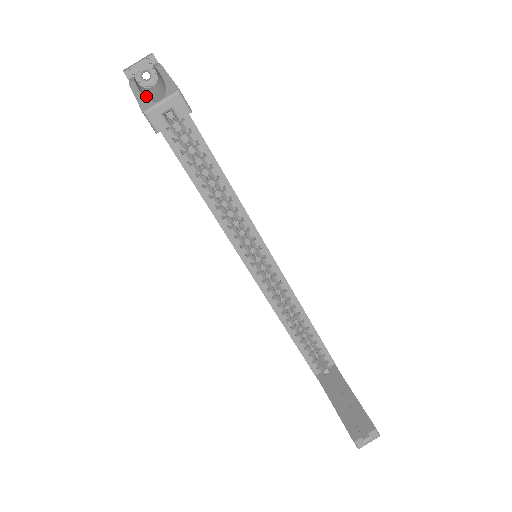
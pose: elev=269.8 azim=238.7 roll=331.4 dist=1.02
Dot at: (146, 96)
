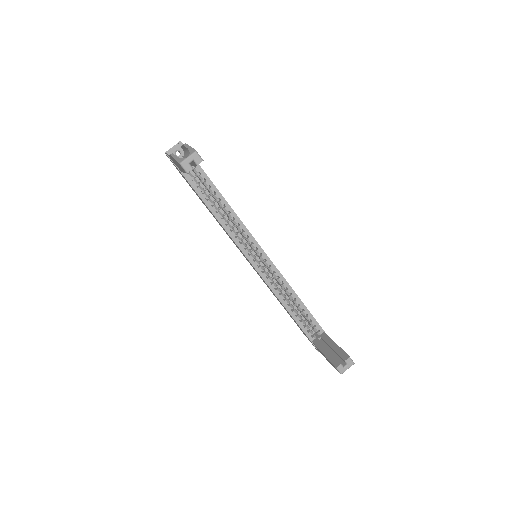
Dot at: occluded
